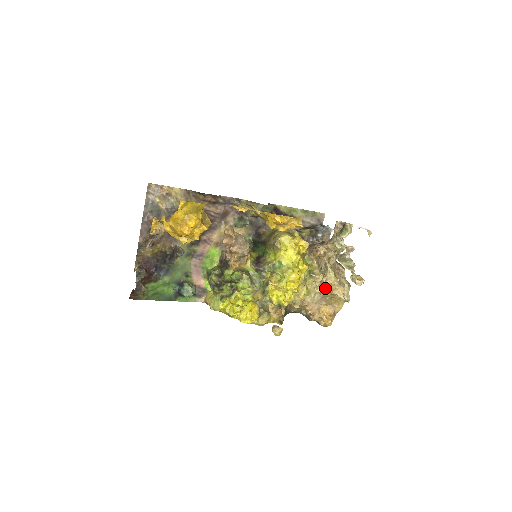
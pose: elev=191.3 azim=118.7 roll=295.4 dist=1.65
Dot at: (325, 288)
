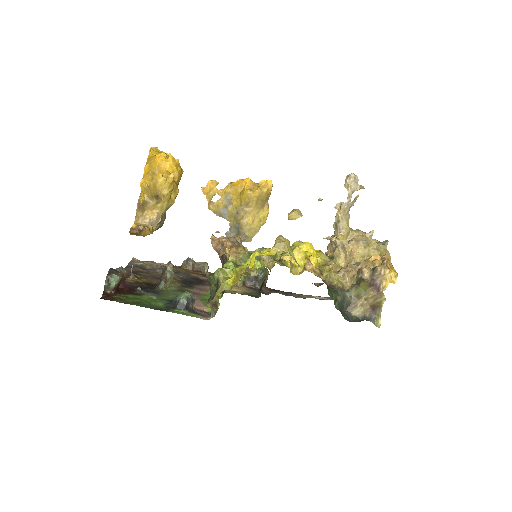
Dot at: occluded
